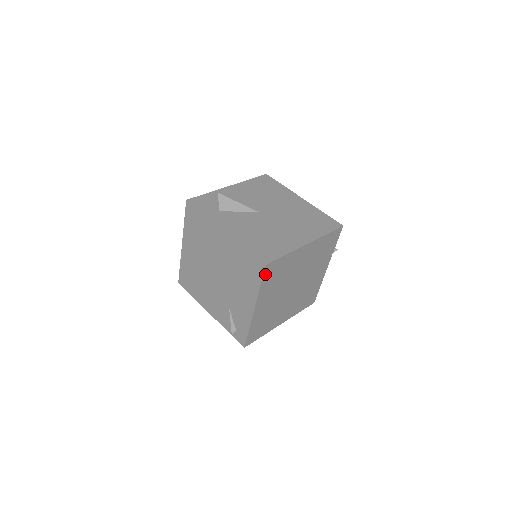
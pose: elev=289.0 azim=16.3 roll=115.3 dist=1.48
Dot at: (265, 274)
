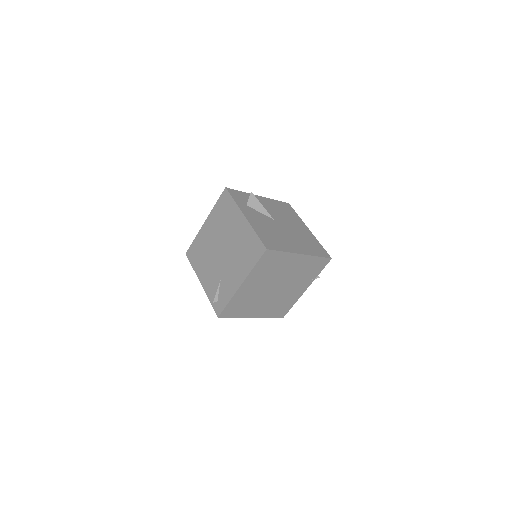
Dot at: (263, 257)
